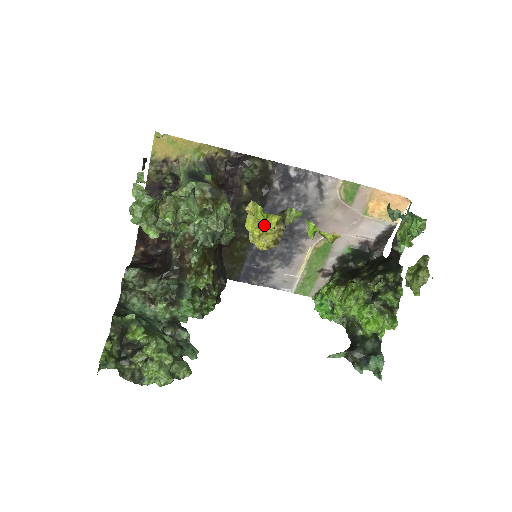
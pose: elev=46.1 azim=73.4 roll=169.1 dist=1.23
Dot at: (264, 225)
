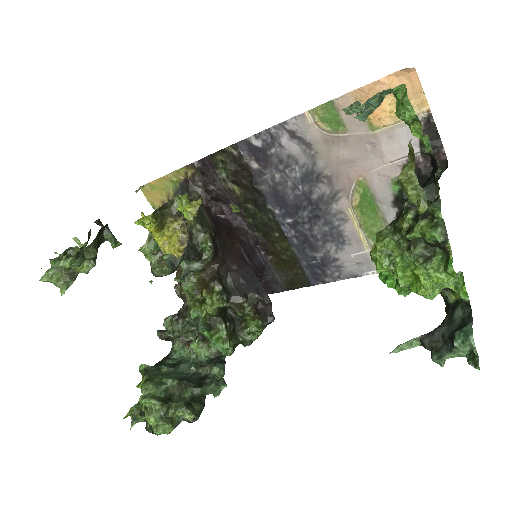
Dot at: (162, 230)
